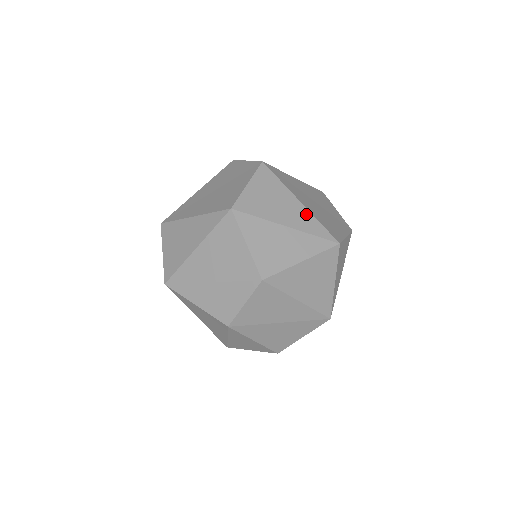
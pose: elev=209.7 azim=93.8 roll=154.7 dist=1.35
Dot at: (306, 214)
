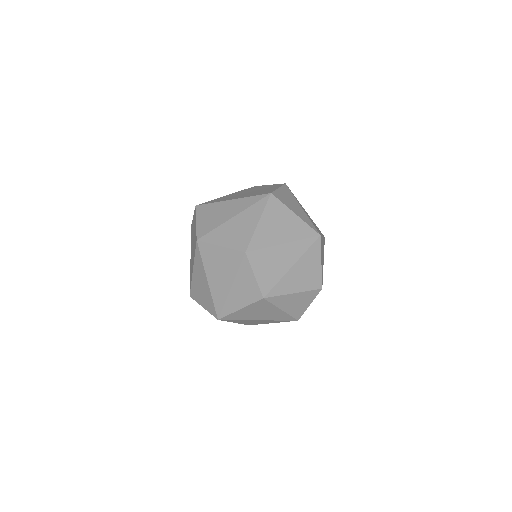
Dot at: (240, 201)
